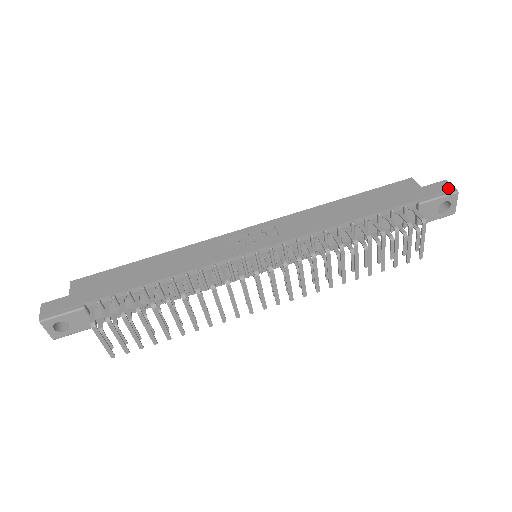
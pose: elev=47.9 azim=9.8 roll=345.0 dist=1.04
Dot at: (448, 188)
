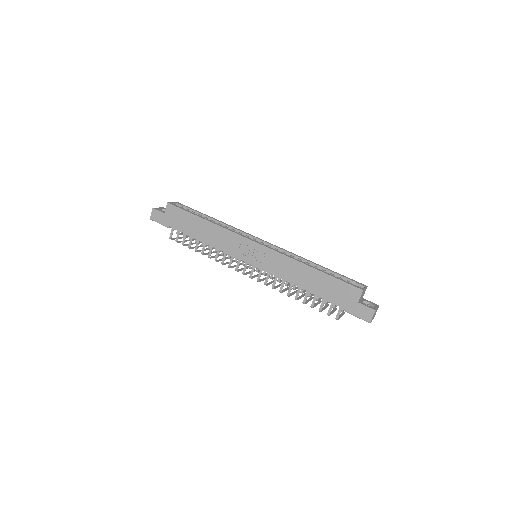
Dot at: (367, 317)
